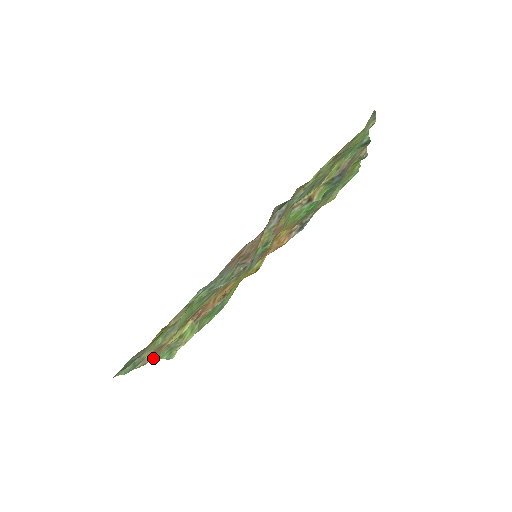
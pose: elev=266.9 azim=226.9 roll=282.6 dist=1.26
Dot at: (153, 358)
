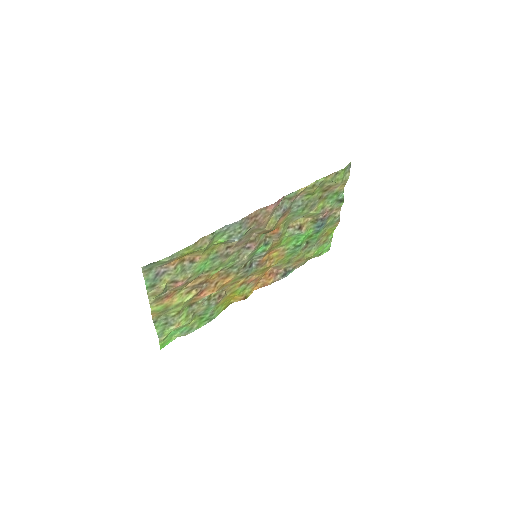
Dot at: (157, 308)
